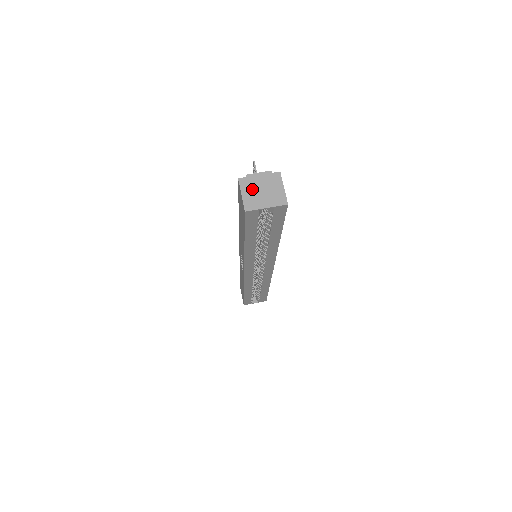
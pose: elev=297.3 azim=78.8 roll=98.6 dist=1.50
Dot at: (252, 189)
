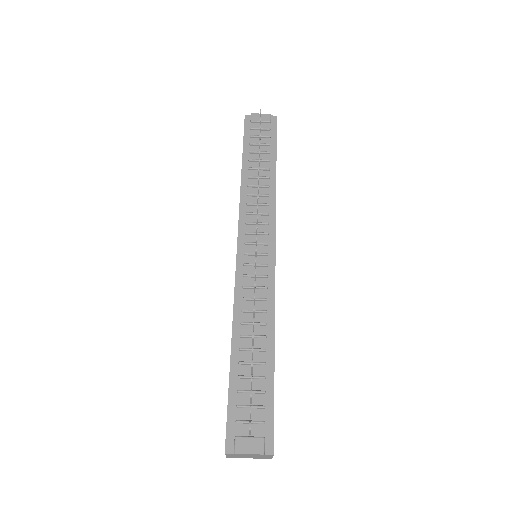
Dot at: (238, 456)
